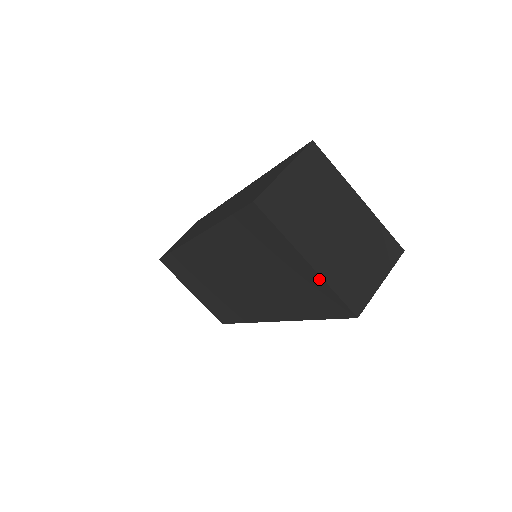
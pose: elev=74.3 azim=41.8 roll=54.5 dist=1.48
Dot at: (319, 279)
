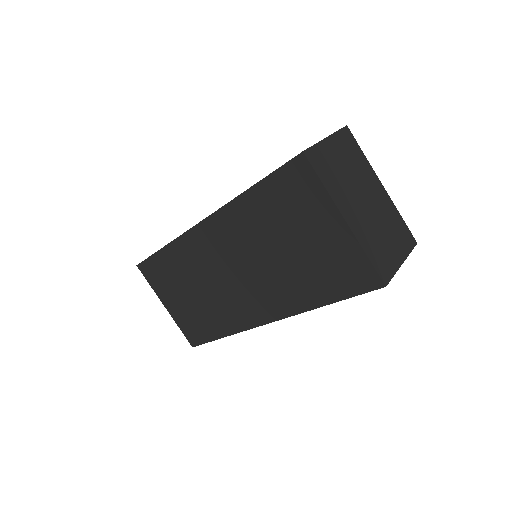
Dot at: (353, 242)
